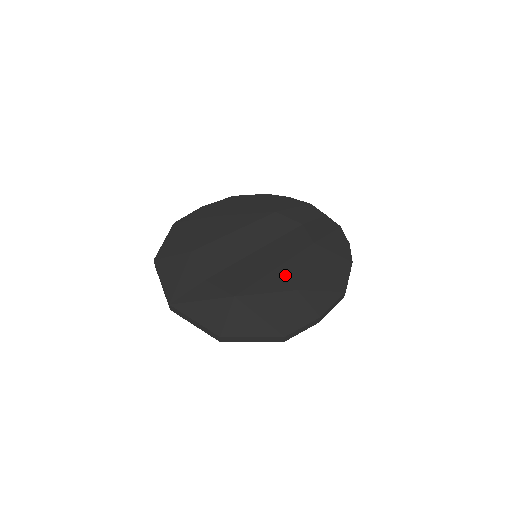
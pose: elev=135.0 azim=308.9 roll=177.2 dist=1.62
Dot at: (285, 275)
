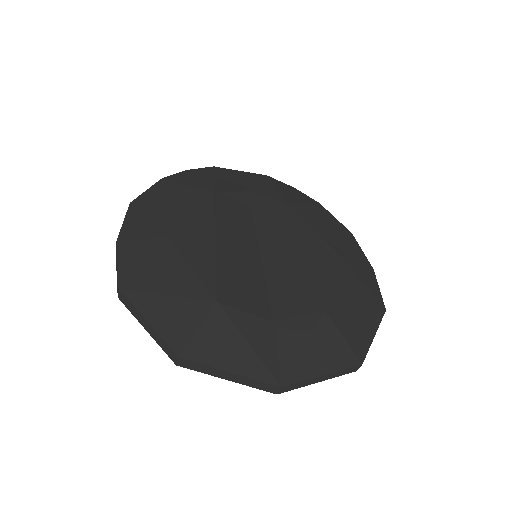
Dot at: (318, 252)
